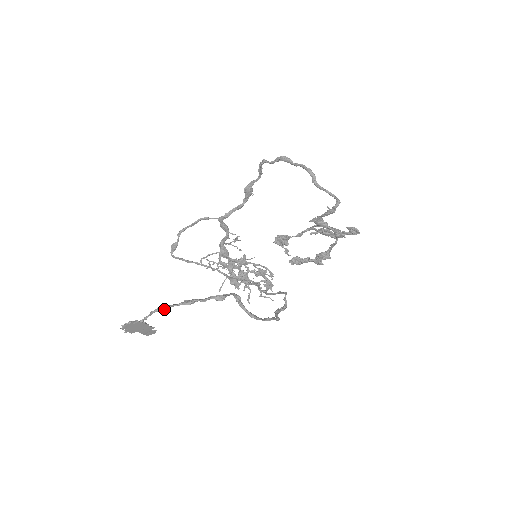
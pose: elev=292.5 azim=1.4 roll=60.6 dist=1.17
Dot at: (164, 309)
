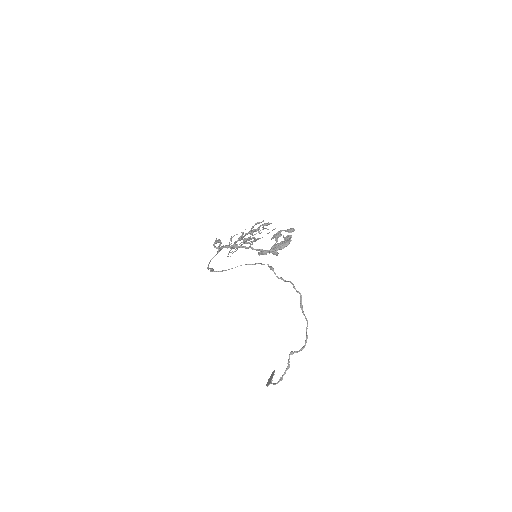
Dot at: occluded
